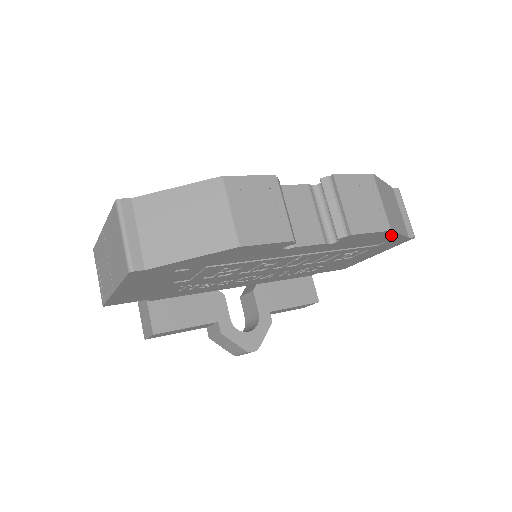
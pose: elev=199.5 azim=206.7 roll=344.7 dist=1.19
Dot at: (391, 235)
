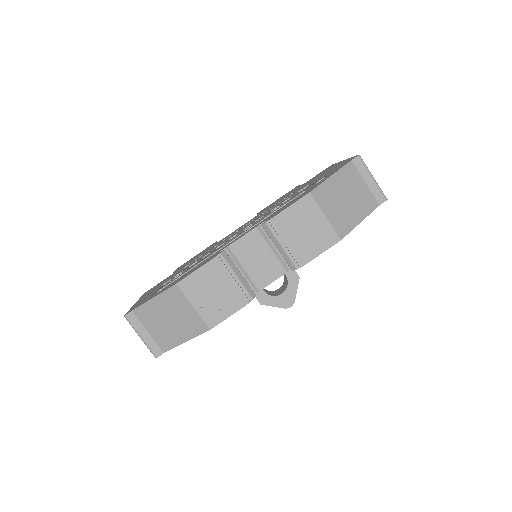
Dot at: occluded
